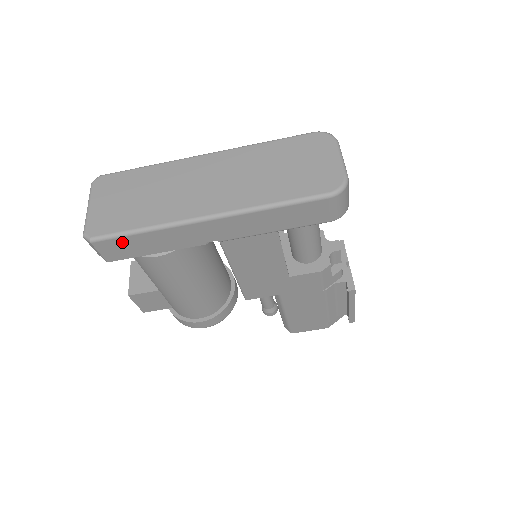
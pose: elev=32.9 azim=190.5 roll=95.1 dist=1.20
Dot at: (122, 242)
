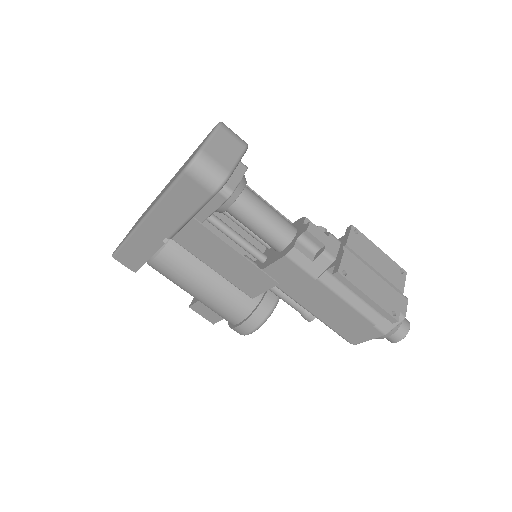
Dot at: (125, 253)
